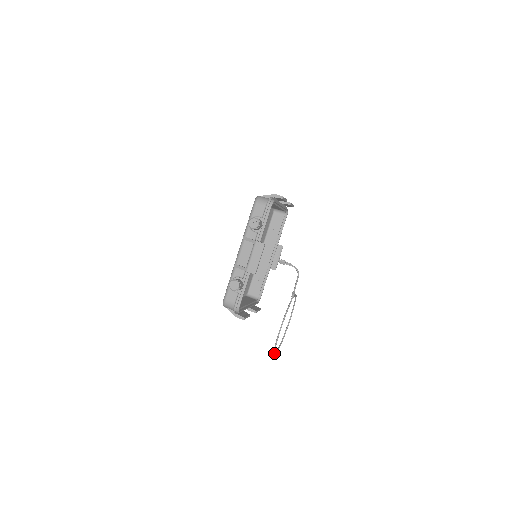
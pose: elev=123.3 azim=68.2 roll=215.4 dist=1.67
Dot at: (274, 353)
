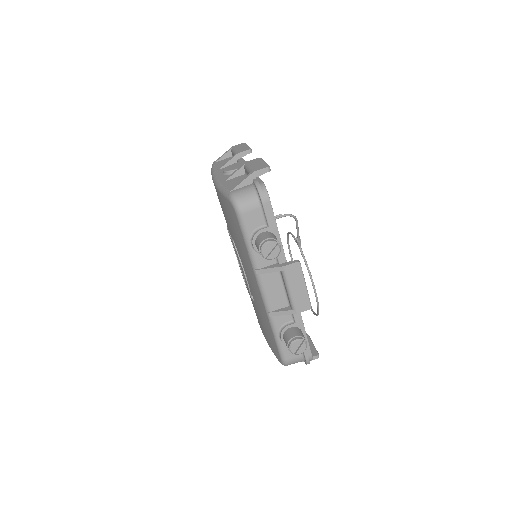
Dot at: (317, 315)
